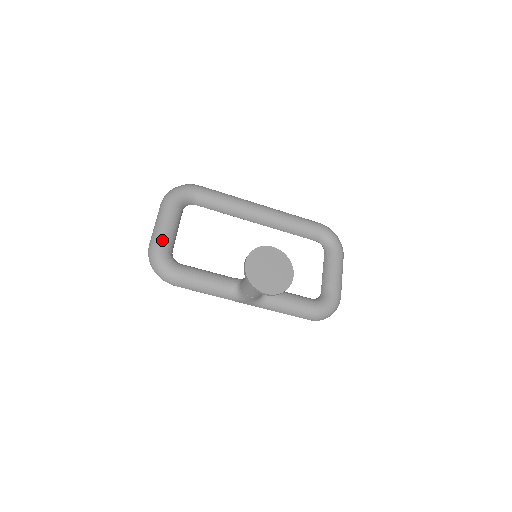
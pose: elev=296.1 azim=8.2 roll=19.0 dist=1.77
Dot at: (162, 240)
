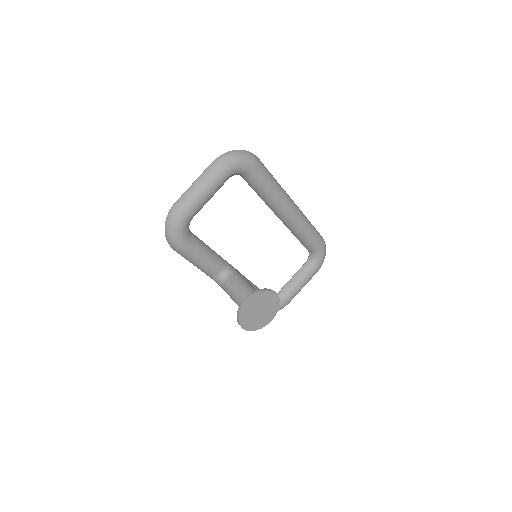
Dot at: (191, 210)
